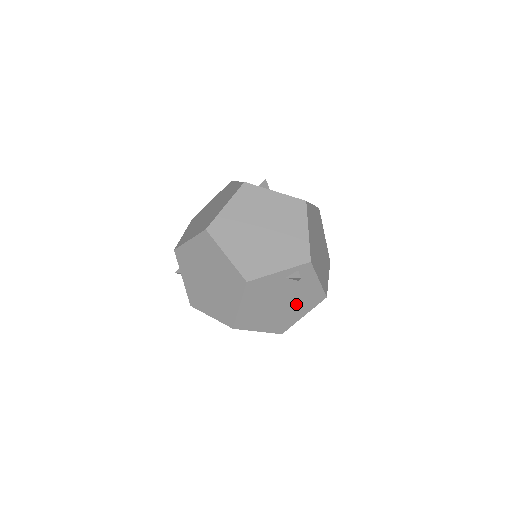
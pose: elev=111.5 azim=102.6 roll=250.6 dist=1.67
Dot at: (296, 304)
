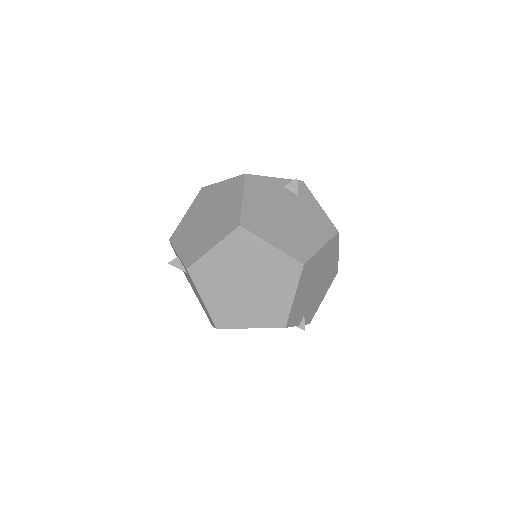
Dot at: (306, 225)
